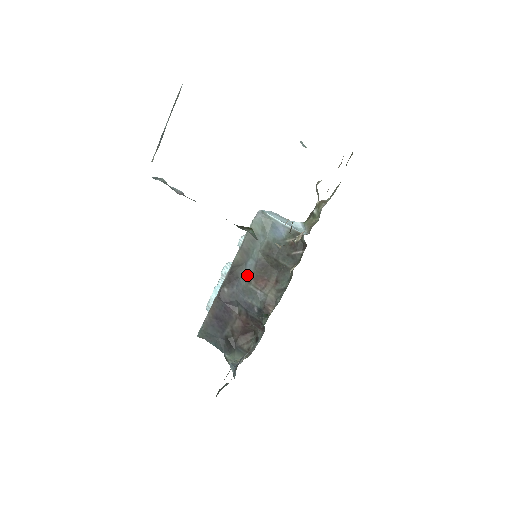
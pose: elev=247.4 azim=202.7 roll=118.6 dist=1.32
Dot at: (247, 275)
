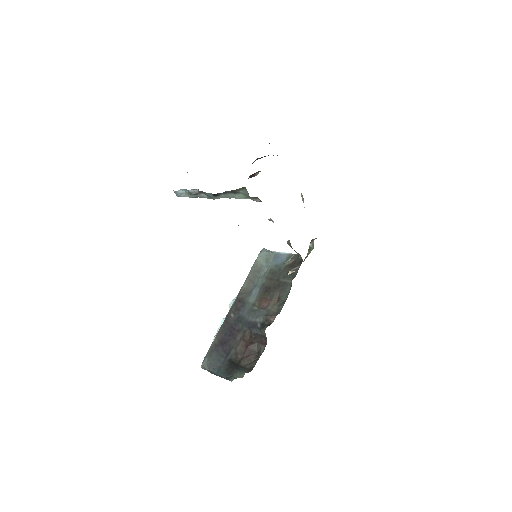
Dot at: (252, 300)
